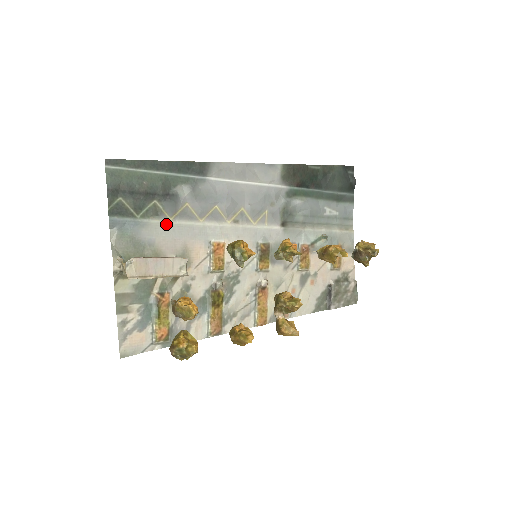
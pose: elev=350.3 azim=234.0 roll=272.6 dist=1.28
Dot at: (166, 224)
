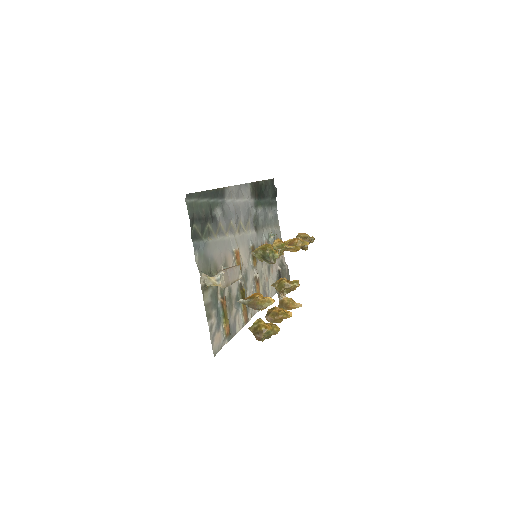
Dot at: (215, 241)
